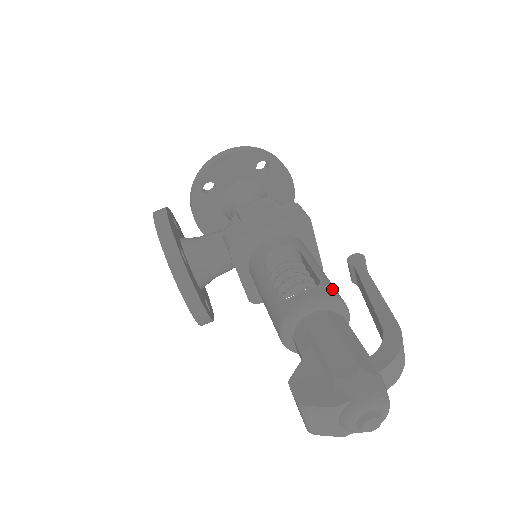
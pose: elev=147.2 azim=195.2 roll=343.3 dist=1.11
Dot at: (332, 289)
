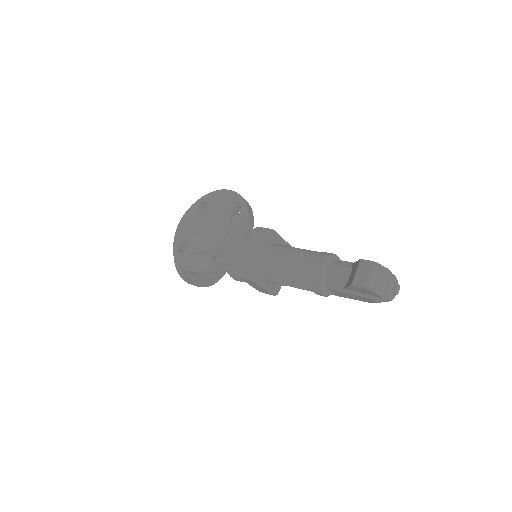
Dot at: occluded
